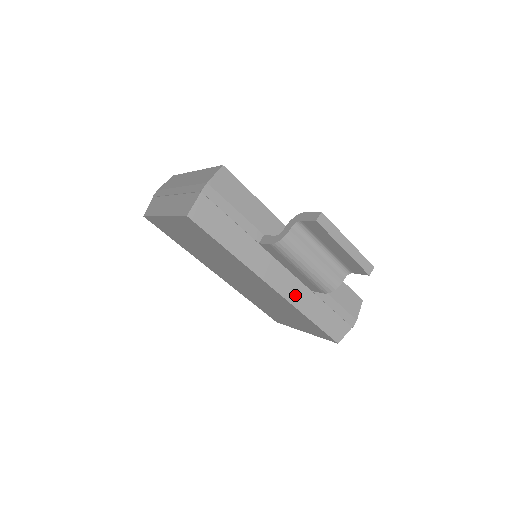
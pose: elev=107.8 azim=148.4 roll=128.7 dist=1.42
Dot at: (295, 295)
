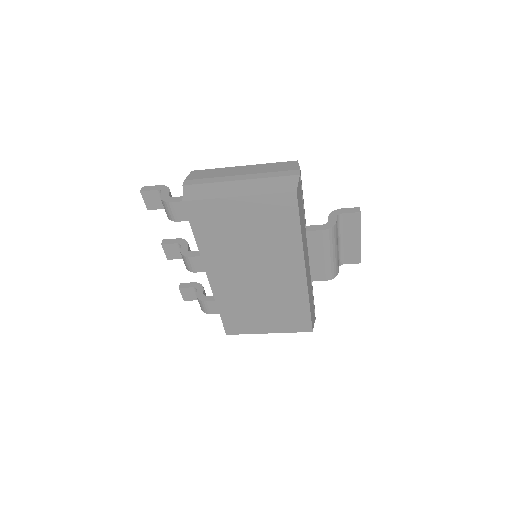
Dot at: (309, 283)
